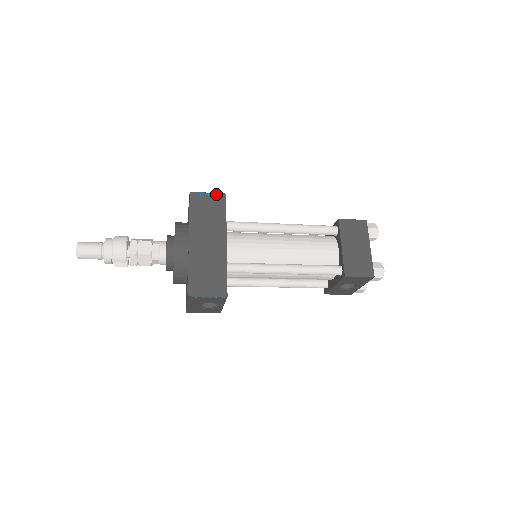
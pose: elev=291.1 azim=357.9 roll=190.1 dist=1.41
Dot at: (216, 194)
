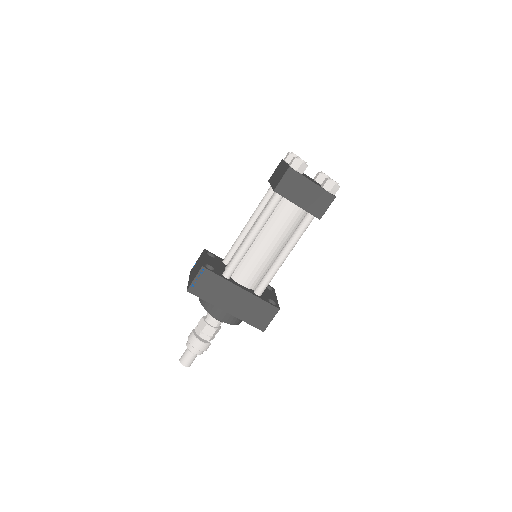
Dot at: (199, 274)
